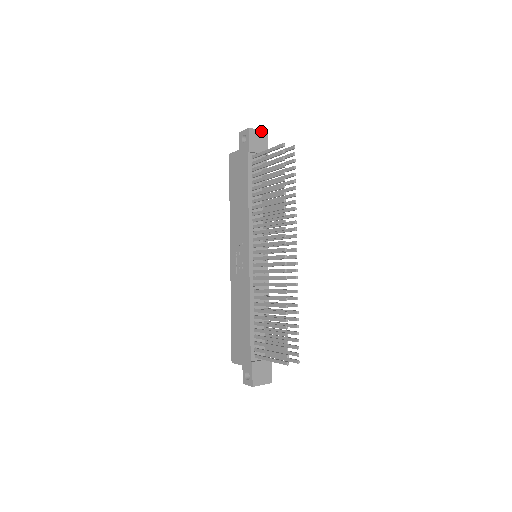
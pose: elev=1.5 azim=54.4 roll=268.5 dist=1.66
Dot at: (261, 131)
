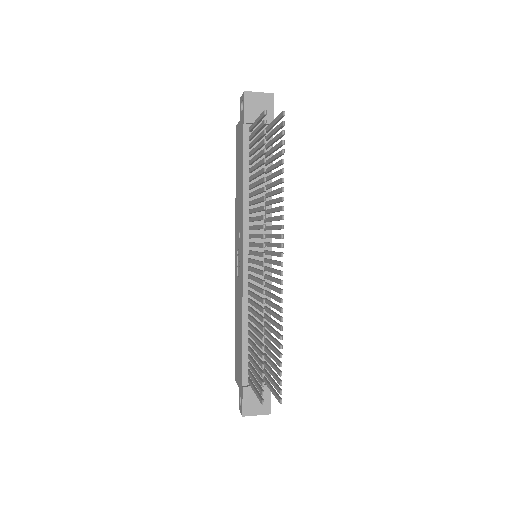
Dot at: (264, 93)
